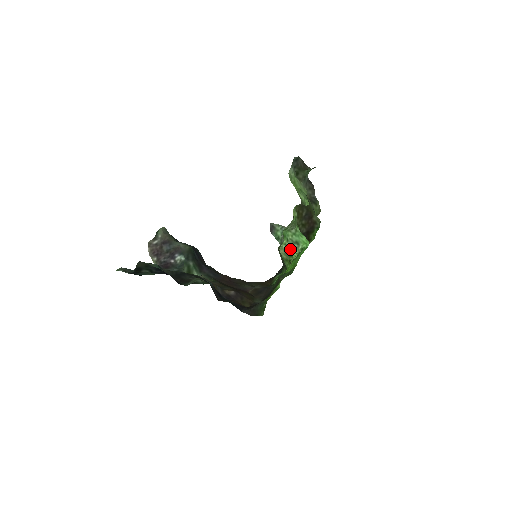
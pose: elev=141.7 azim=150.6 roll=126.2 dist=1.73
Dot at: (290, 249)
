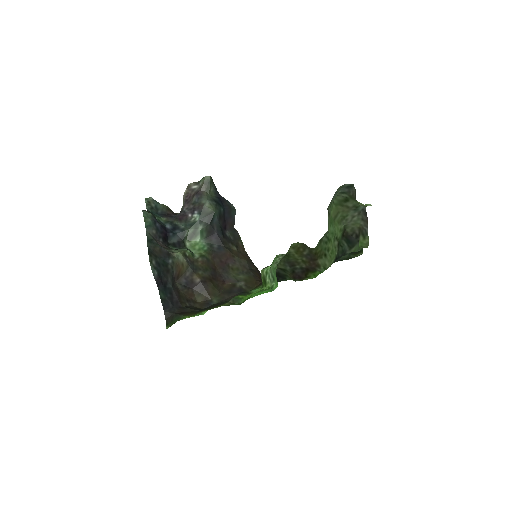
Dot at: (267, 278)
